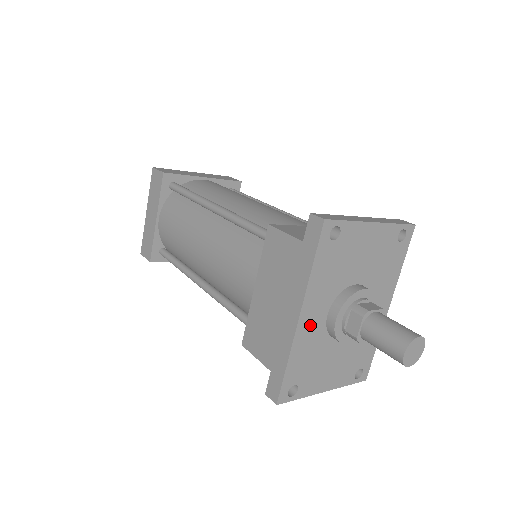
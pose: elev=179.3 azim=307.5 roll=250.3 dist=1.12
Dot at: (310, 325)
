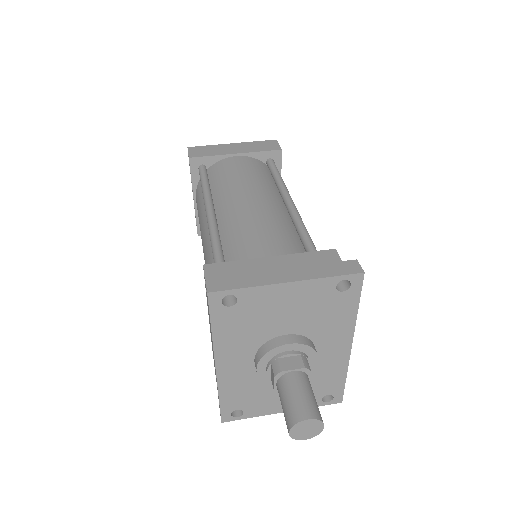
Dot at: (234, 370)
